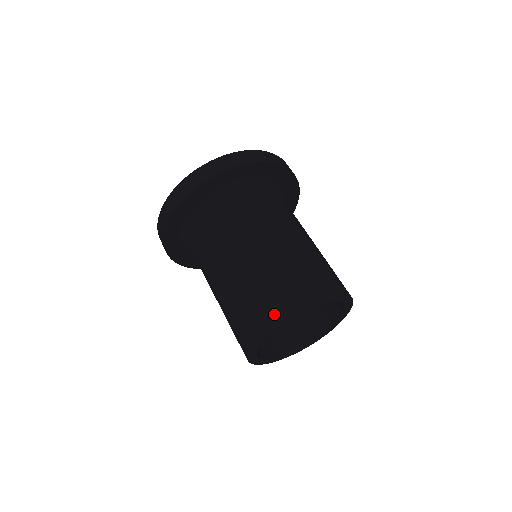
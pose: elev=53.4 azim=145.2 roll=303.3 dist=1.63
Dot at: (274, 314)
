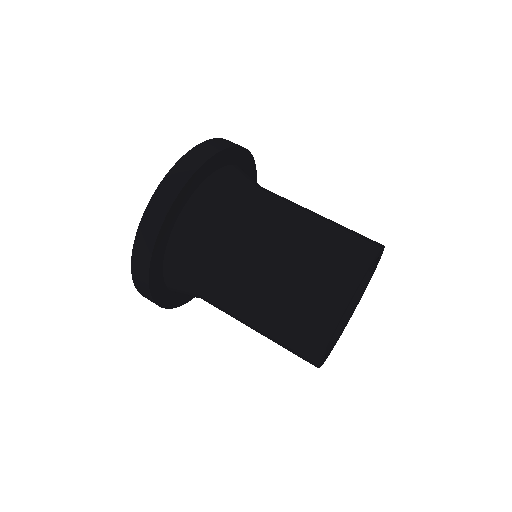
Dot at: (330, 316)
